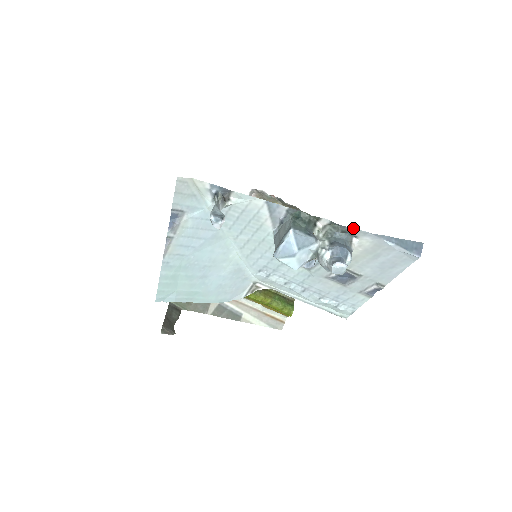
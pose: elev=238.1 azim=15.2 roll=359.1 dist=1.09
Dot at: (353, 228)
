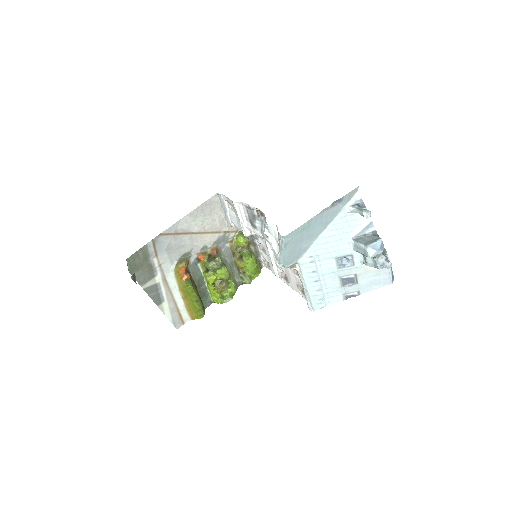
Dot at: occluded
